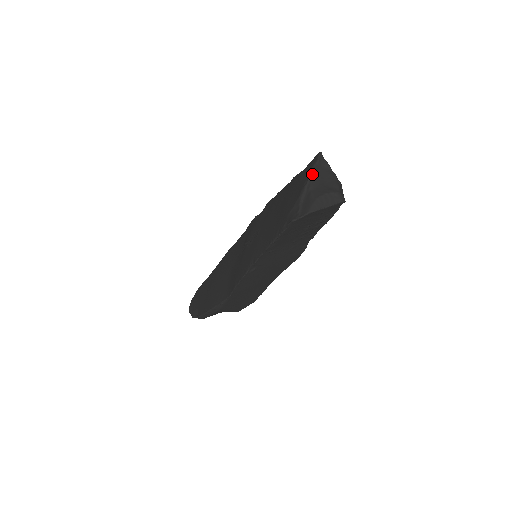
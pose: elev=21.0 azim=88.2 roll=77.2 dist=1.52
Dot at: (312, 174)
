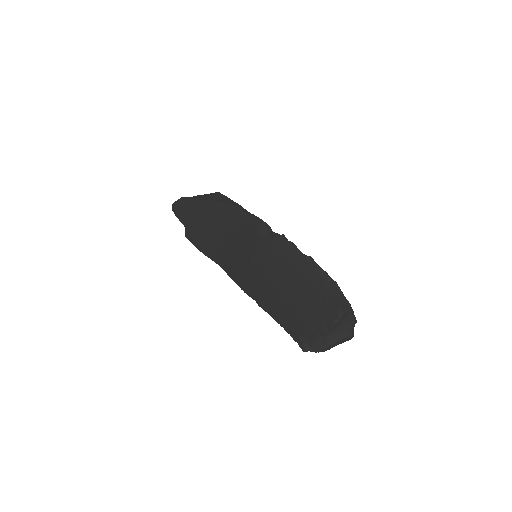
Dot at: (334, 326)
